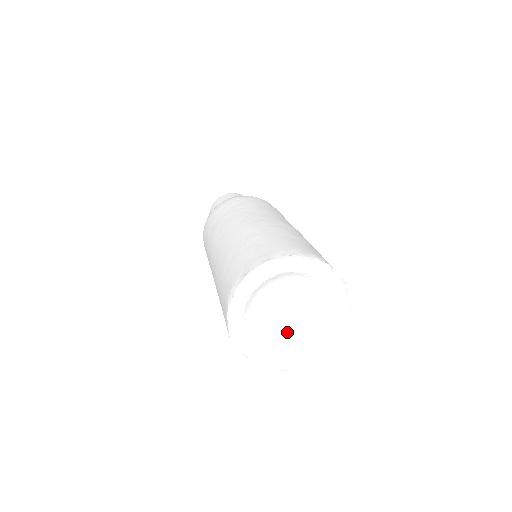
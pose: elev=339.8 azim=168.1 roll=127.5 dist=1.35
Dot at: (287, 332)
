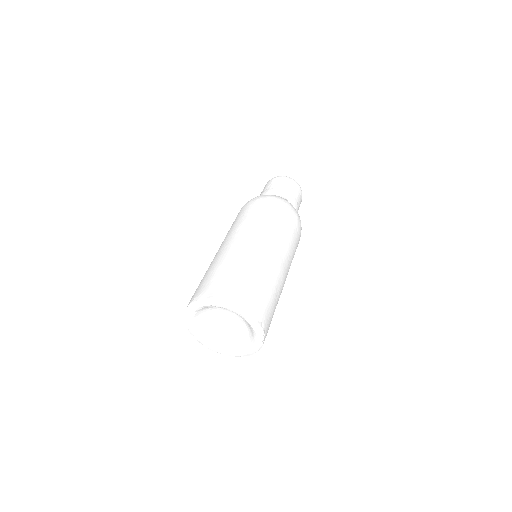
Dot at: (220, 330)
